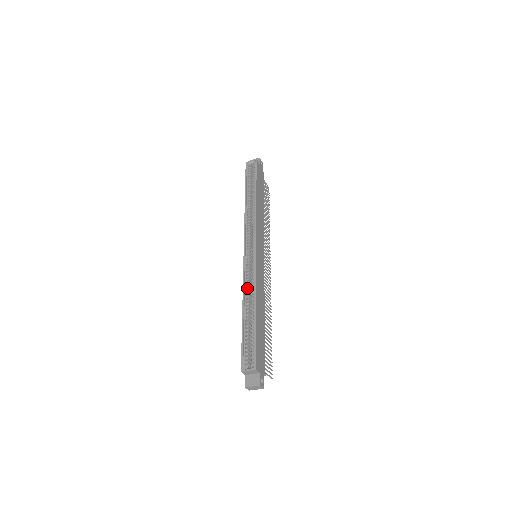
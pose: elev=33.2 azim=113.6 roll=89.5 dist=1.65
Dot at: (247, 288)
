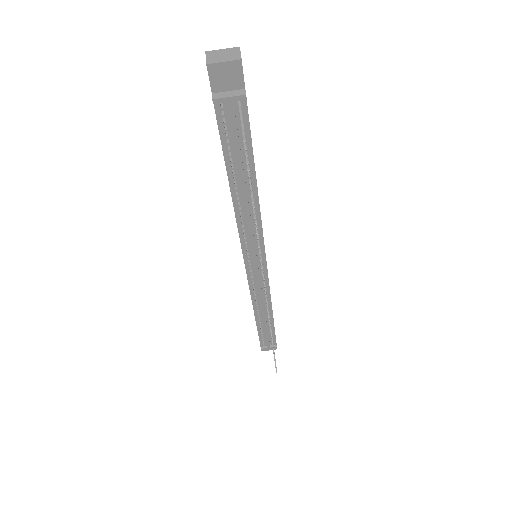
Dot at: occluded
